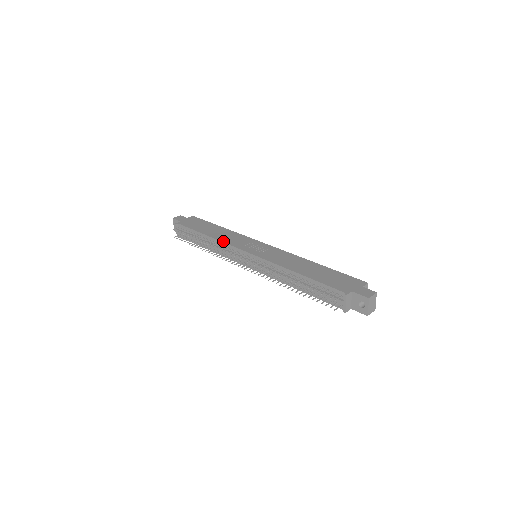
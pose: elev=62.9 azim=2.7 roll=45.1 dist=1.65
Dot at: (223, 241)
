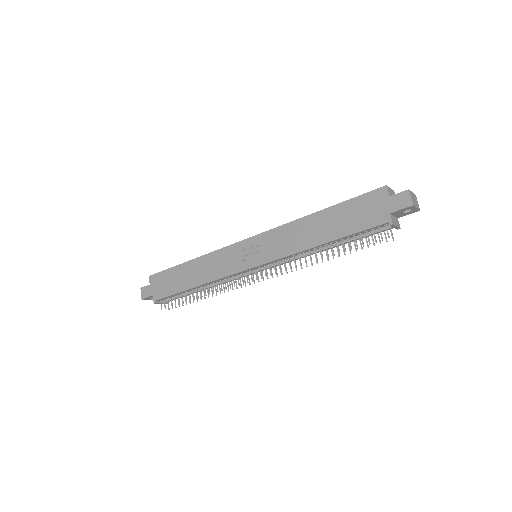
Dot at: (217, 279)
